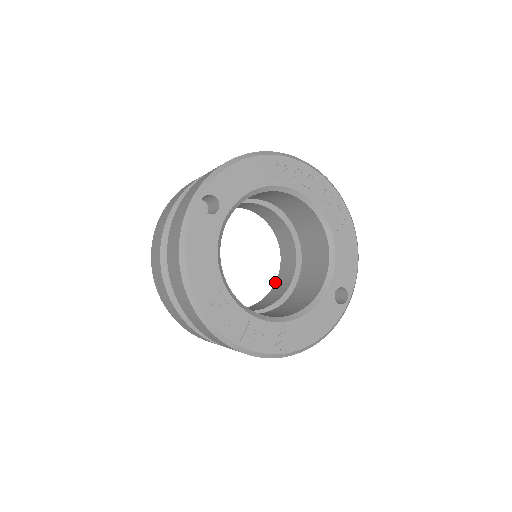
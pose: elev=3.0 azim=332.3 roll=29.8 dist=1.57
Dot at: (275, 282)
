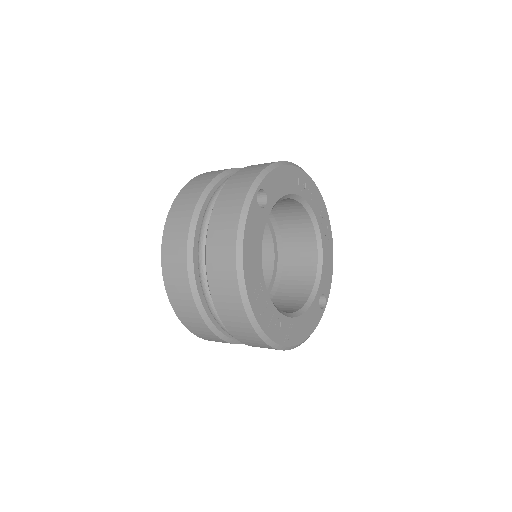
Dot at: occluded
